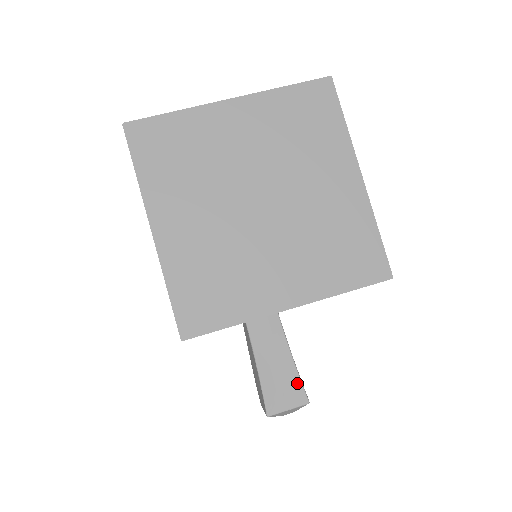
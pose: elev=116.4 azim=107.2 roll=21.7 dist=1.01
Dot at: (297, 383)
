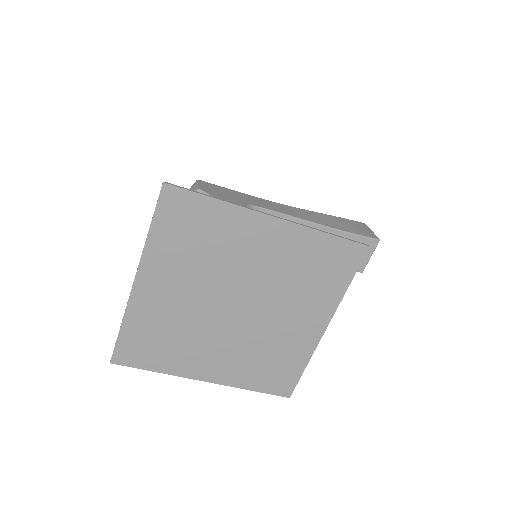
Dot at: (360, 240)
